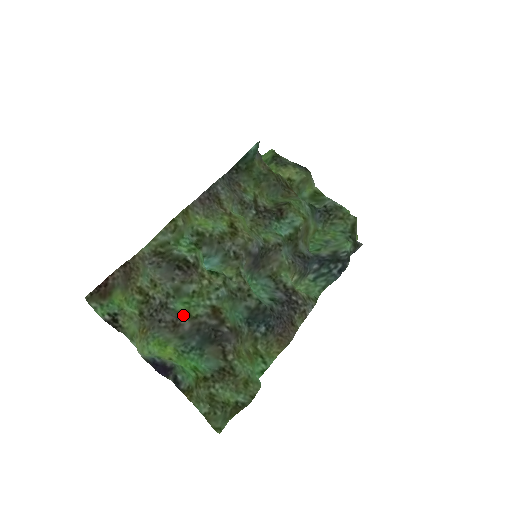
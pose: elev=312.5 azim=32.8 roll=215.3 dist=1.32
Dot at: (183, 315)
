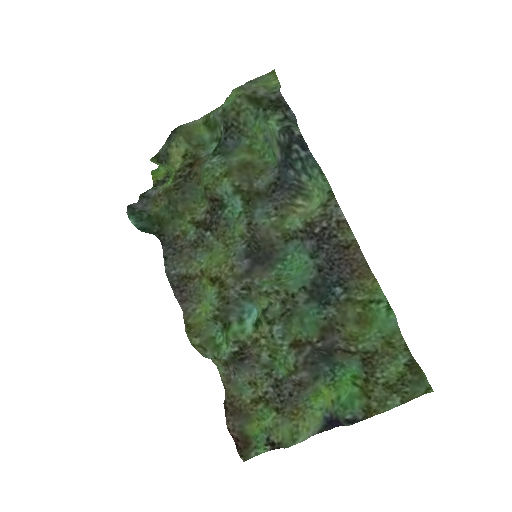
Dot at: (291, 376)
